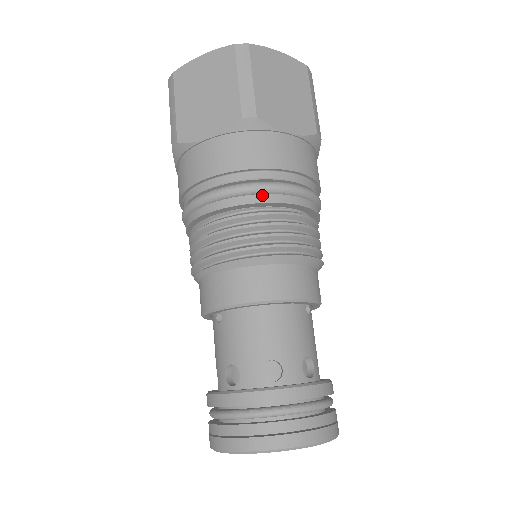
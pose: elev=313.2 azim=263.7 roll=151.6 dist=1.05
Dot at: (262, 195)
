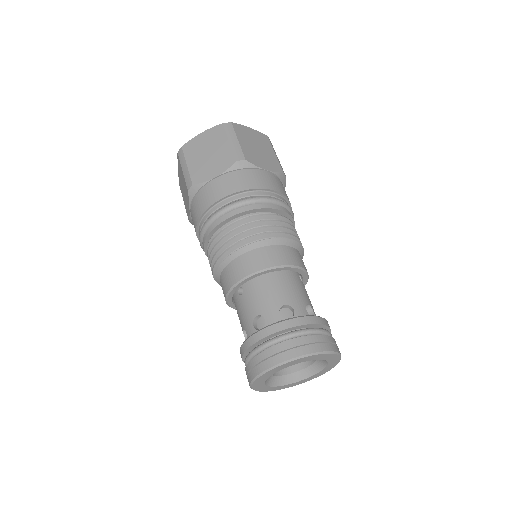
Dot at: (258, 204)
